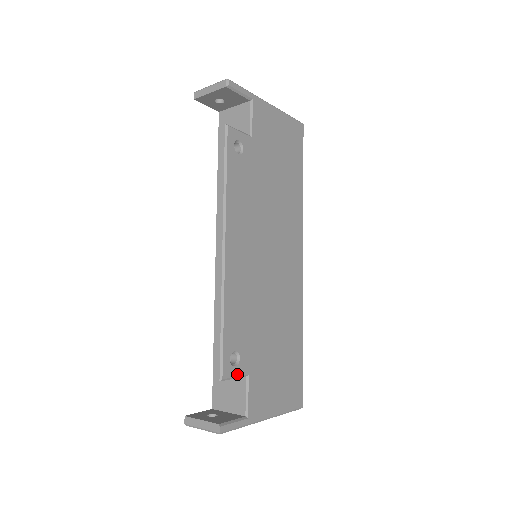
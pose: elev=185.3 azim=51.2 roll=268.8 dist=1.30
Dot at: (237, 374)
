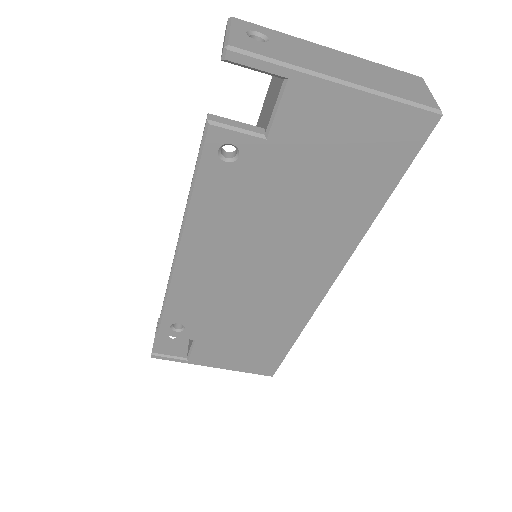
Dot at: (179, 336)
